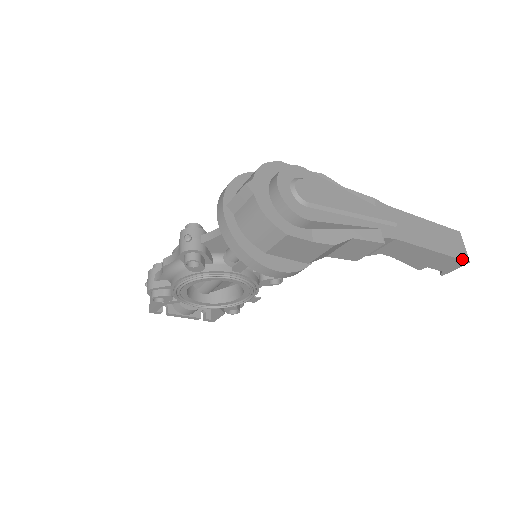
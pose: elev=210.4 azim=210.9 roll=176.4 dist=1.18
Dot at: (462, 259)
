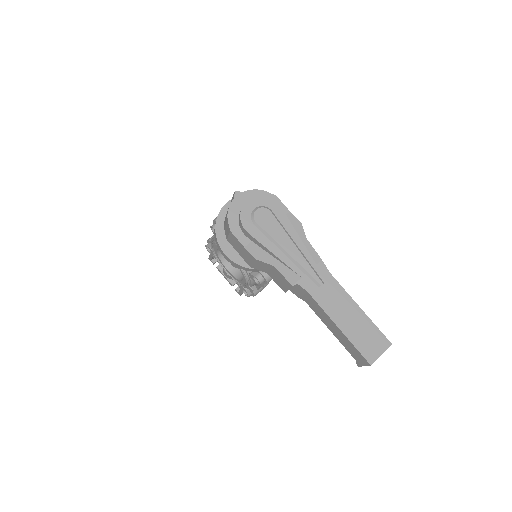
Dot at: (364, 356)
